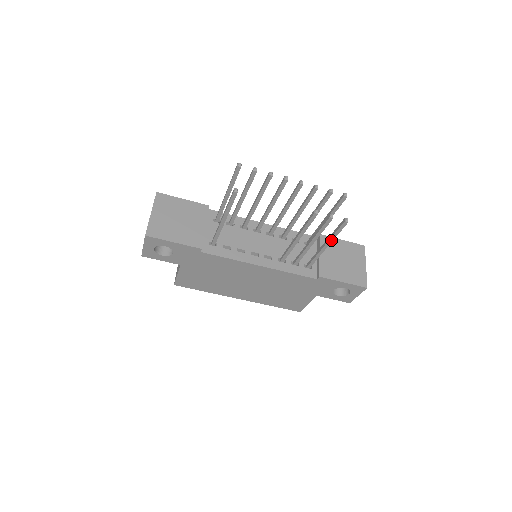
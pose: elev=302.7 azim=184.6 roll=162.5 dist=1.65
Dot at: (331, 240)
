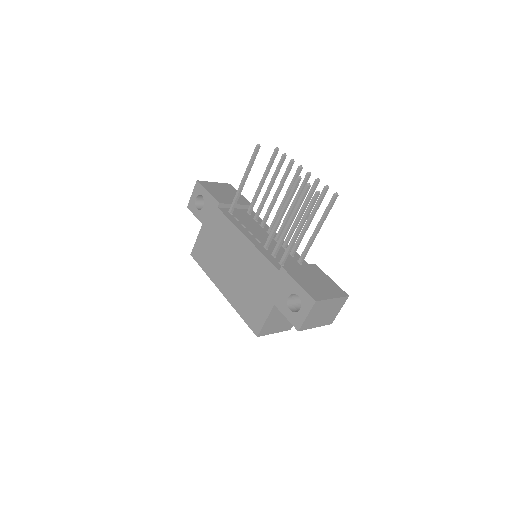
Dot at: (303, 220)
